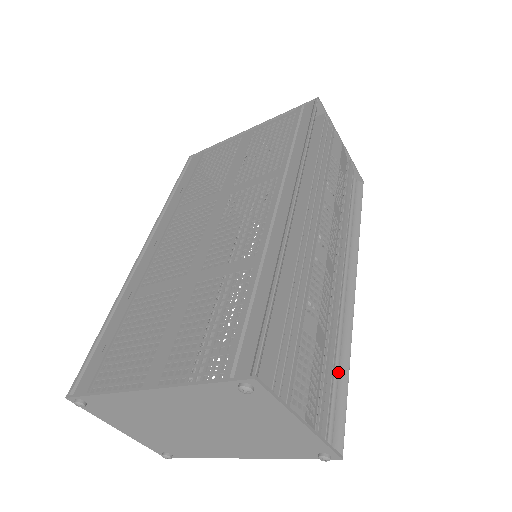
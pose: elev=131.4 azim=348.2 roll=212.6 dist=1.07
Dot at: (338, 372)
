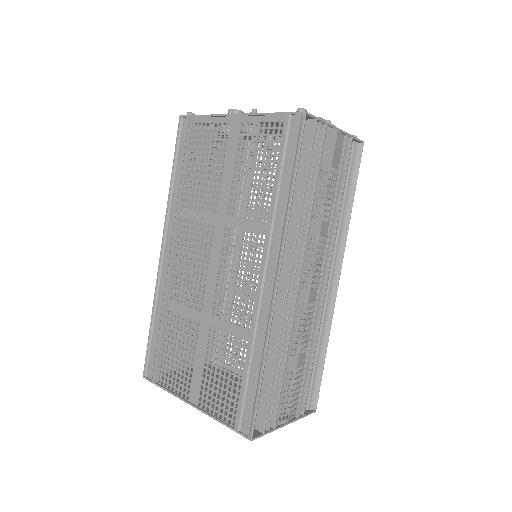
Dot at: (317, 358)
